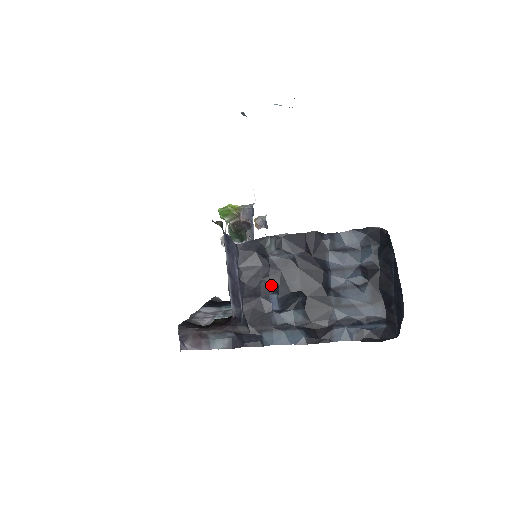
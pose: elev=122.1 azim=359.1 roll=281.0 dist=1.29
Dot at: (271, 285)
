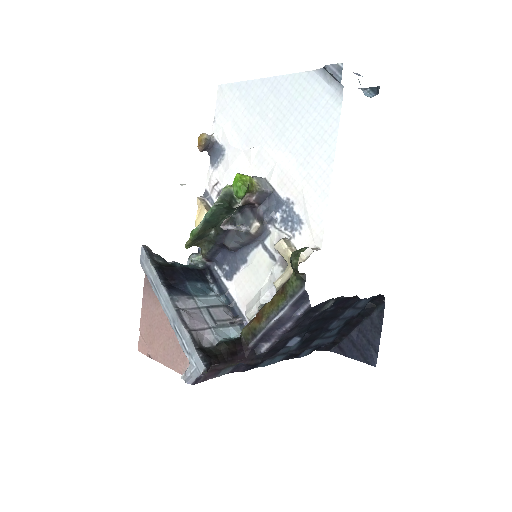
Dot at: (302, 332)
